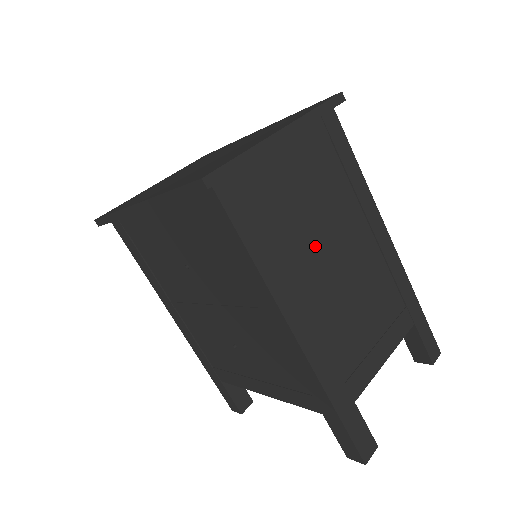
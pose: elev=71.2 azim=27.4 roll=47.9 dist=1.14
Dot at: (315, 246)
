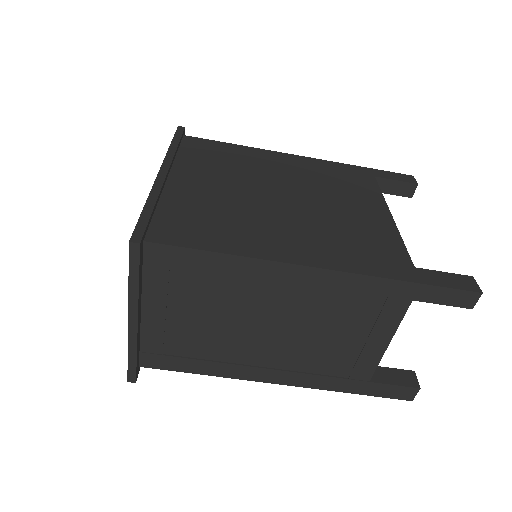
Dot at: (240, 334)
